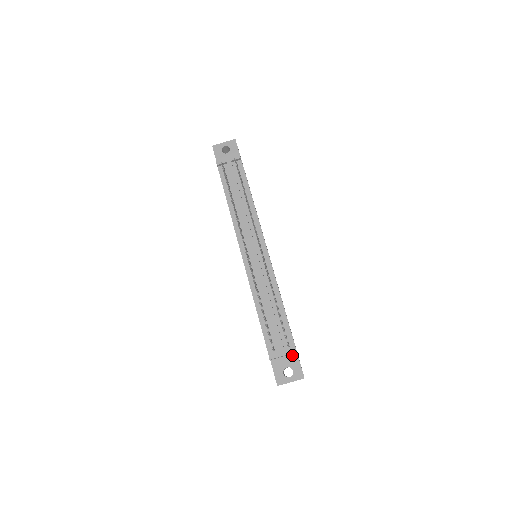
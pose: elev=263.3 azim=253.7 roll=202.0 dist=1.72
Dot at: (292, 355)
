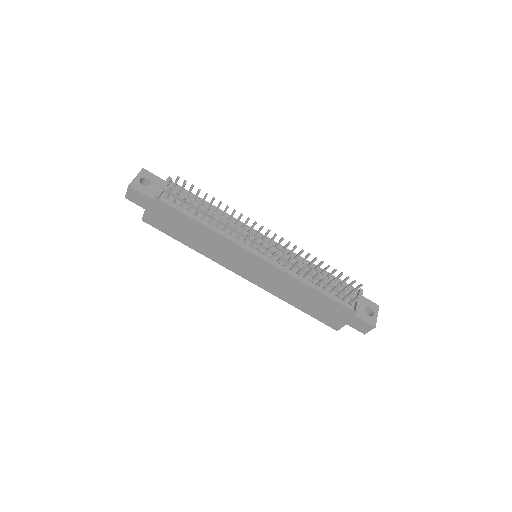
Dot at: occluded
